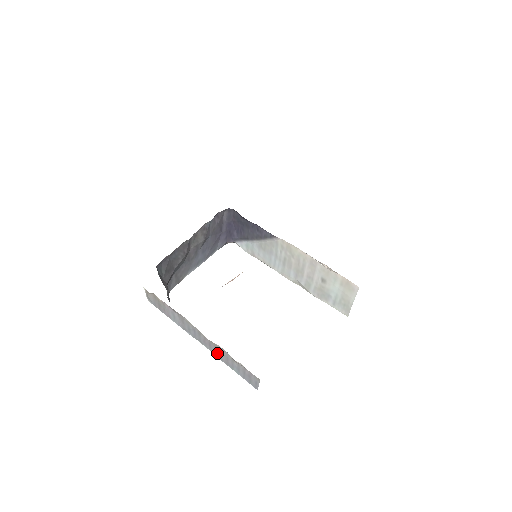
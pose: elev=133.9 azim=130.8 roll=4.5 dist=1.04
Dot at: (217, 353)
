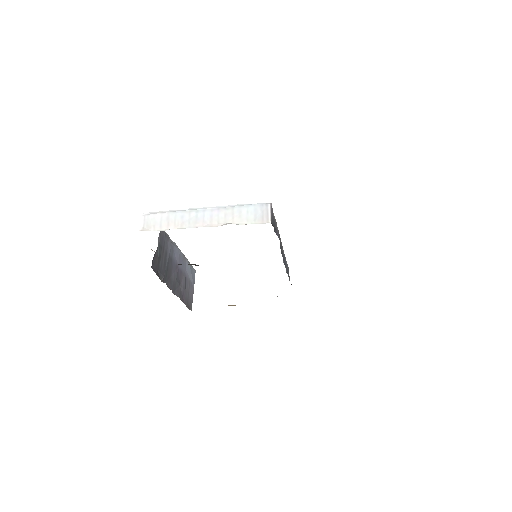
Dot at: occluded
